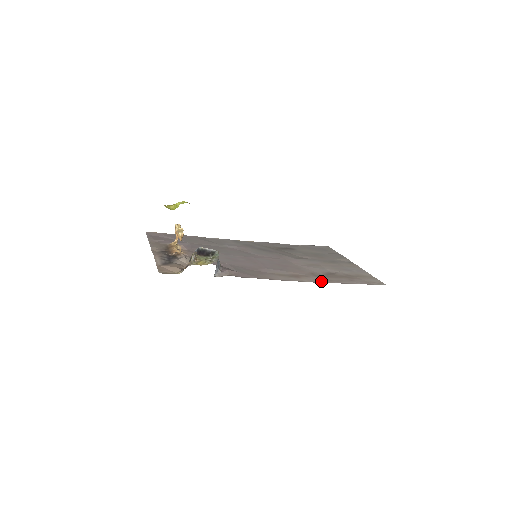
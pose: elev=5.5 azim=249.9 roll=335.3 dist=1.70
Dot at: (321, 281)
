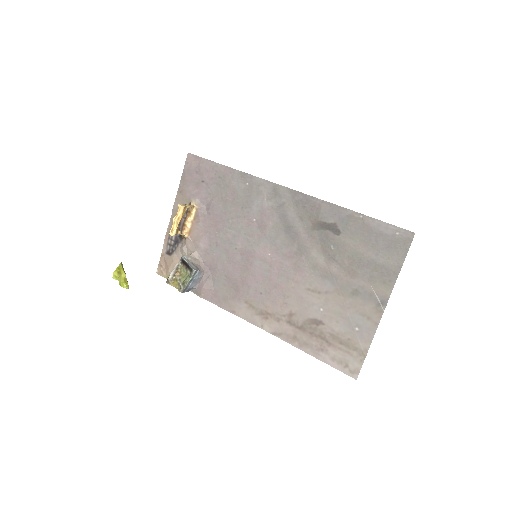
Dot at: (282, 336)
